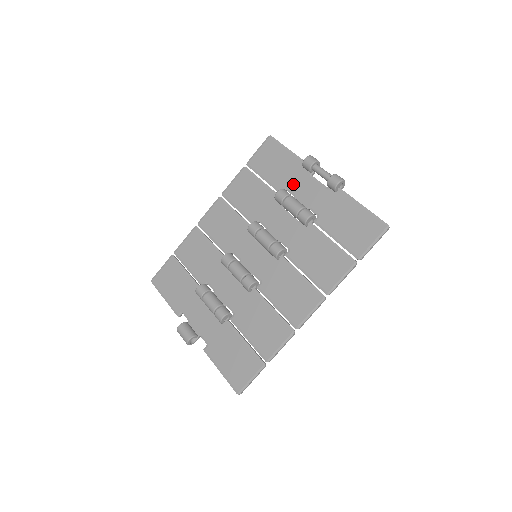
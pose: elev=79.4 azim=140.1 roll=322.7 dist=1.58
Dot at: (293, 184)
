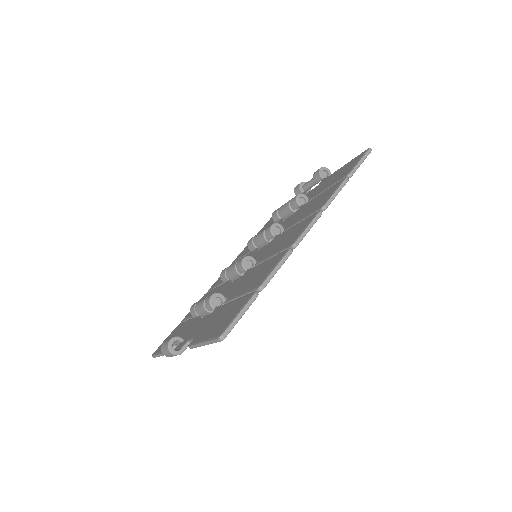
Dot at: occluded
